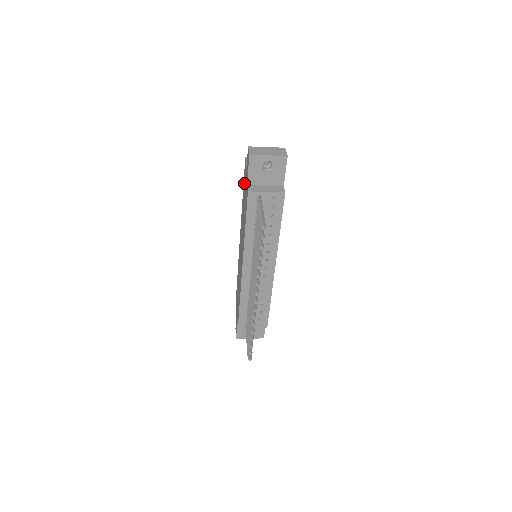
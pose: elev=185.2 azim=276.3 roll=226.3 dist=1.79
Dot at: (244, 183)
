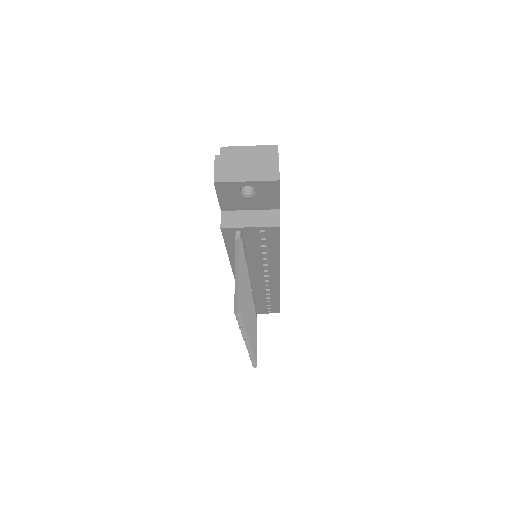
Dot at: occluded
